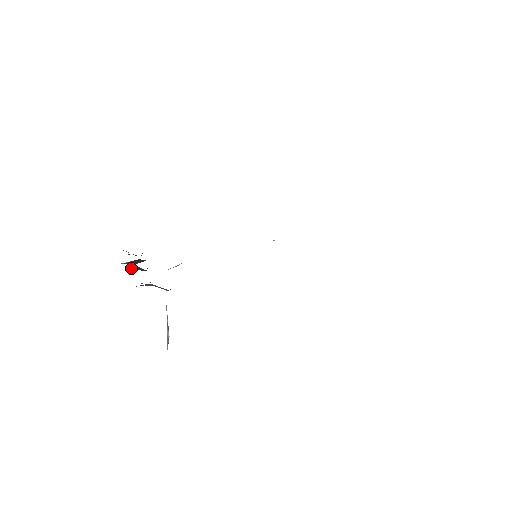
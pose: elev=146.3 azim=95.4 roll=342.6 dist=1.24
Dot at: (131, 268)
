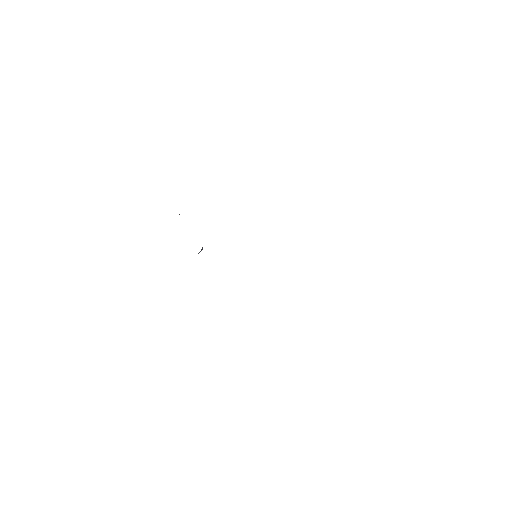
Dot at: occluded
